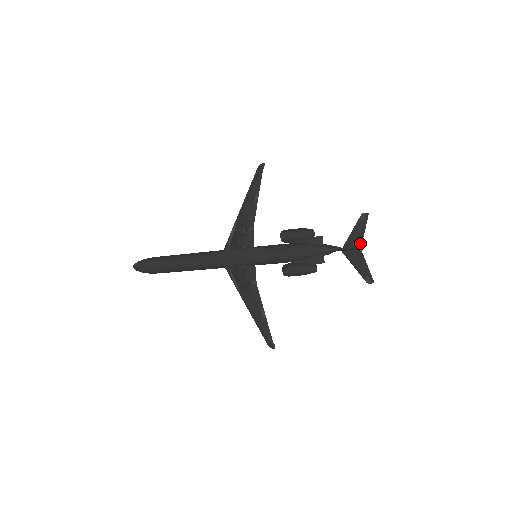
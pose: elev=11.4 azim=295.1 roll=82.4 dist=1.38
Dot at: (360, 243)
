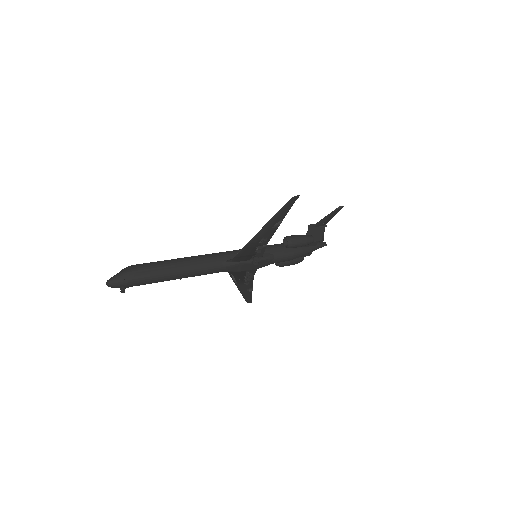
Dot at: occluded
